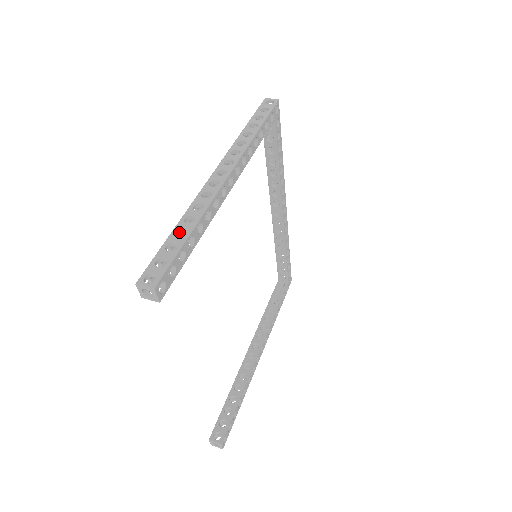
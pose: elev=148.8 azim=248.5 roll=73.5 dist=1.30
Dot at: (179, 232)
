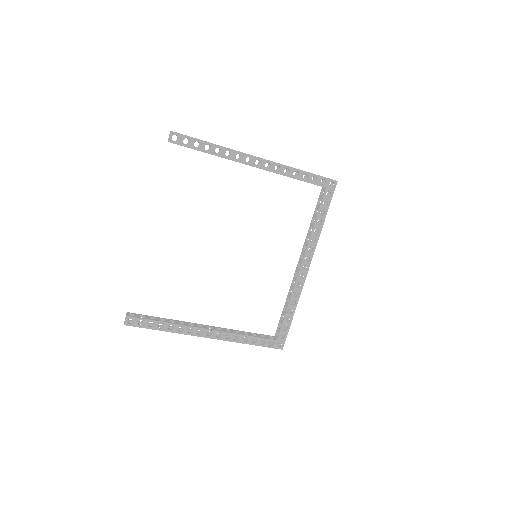
Dot at: occluded
